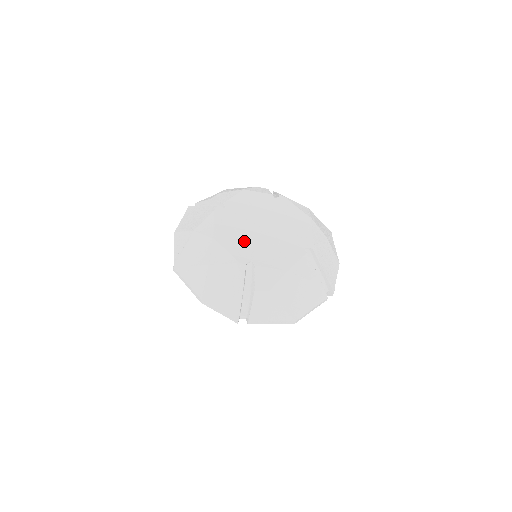
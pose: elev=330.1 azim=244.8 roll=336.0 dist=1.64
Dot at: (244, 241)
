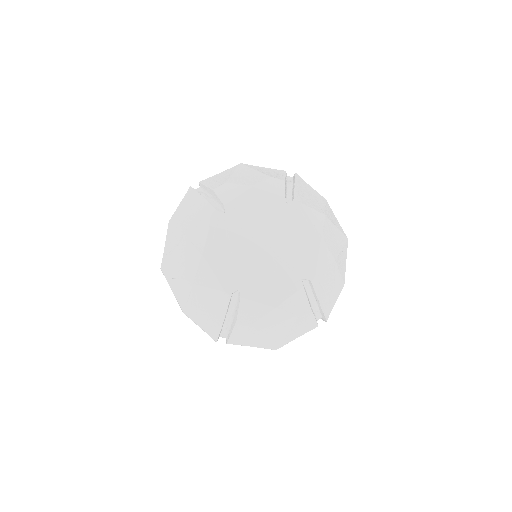
Dot at: (236, 263)
